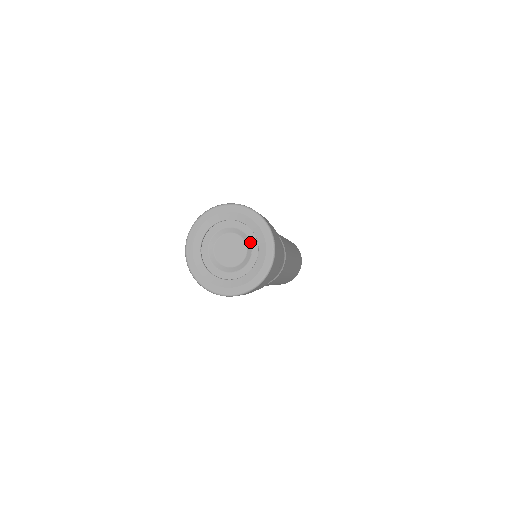
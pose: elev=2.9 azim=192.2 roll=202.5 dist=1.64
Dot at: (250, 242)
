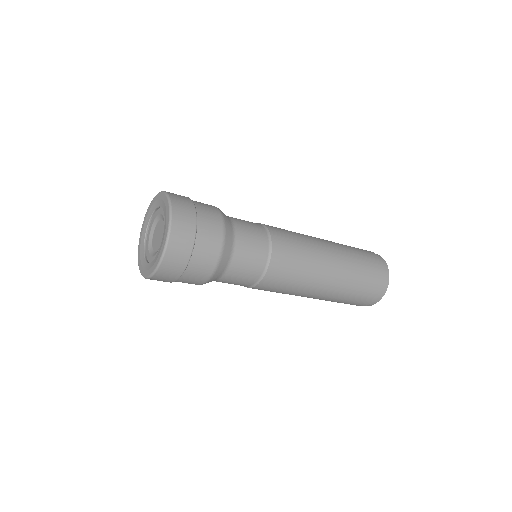
Dot at: occluded
